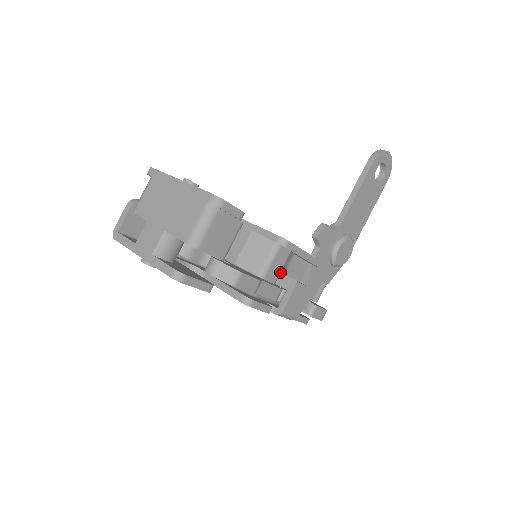
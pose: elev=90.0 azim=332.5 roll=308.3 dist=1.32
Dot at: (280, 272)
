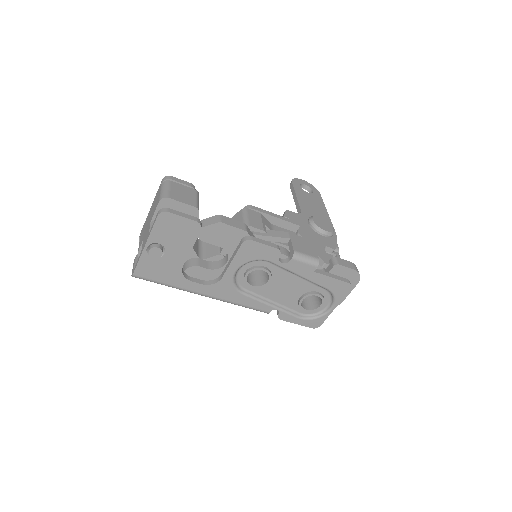
Dot at: (263, 226)
